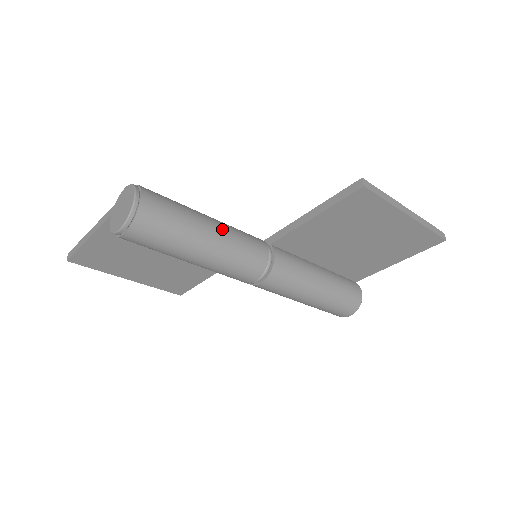
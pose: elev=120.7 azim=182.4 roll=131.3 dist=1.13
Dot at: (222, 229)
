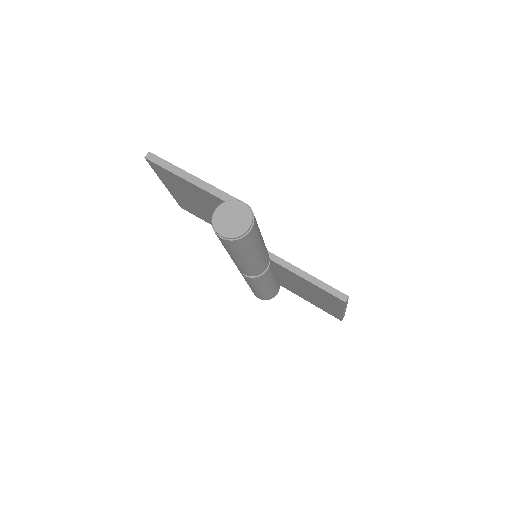
Dot at: (262, 252)
